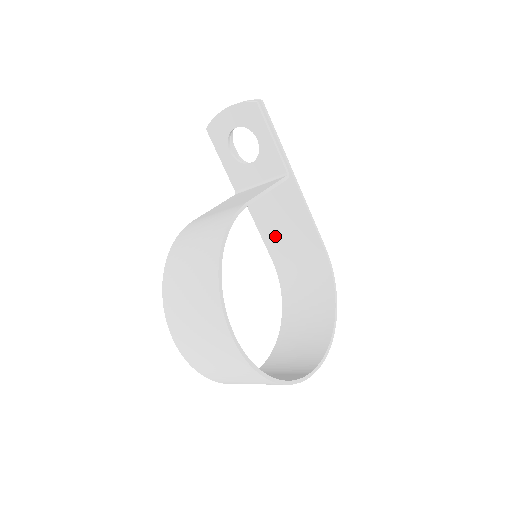
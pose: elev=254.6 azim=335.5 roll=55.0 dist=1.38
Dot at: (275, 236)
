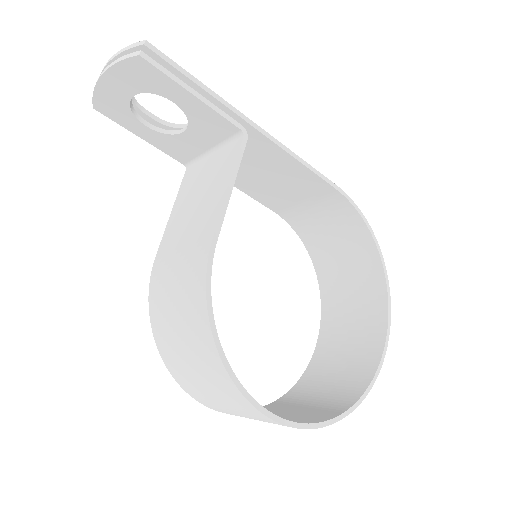
Dot at: (264, 190)
